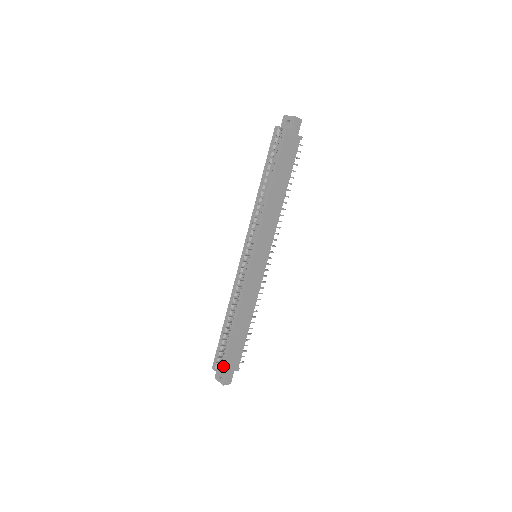
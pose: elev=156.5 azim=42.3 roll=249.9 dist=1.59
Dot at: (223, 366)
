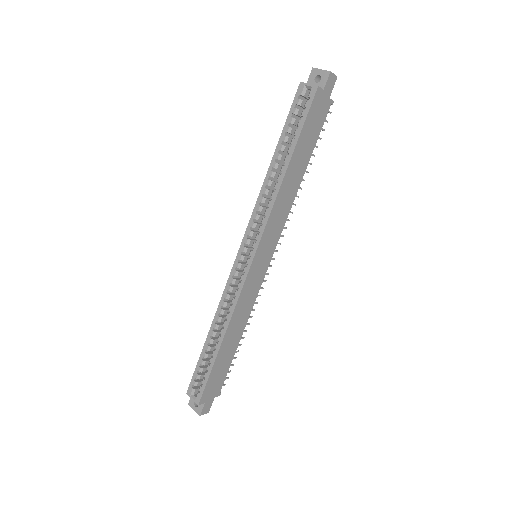
Dot at: (202, 394)
